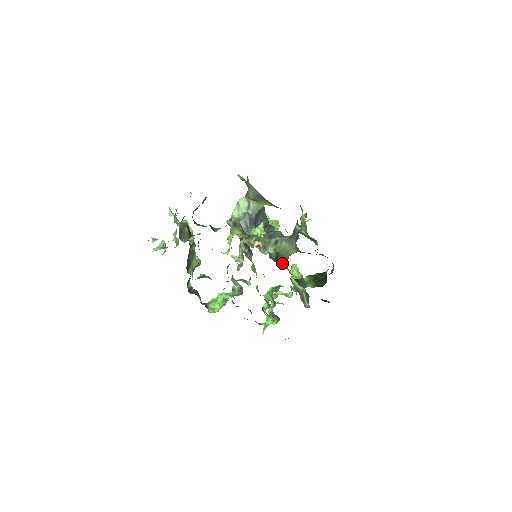
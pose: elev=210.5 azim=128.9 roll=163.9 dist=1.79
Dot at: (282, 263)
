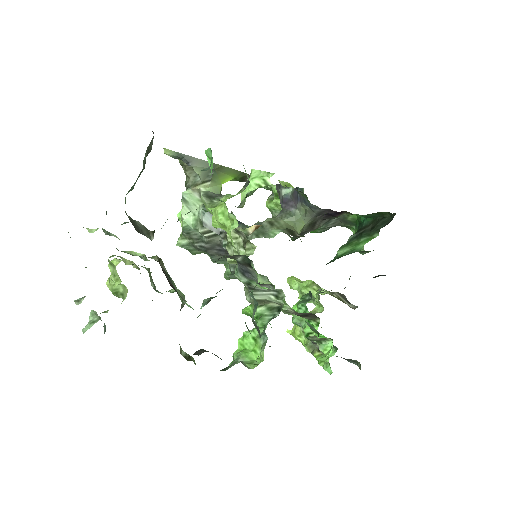
Dot at: occluded
